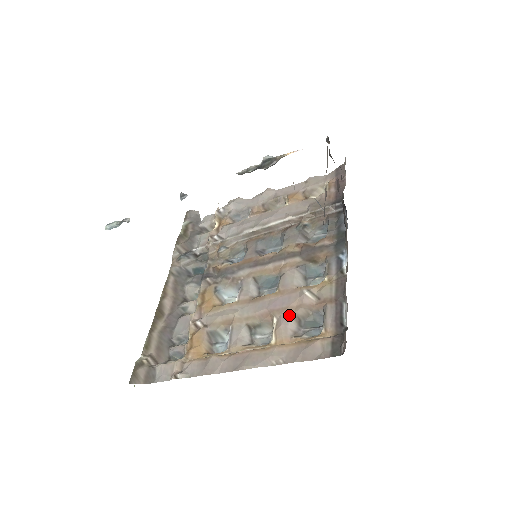
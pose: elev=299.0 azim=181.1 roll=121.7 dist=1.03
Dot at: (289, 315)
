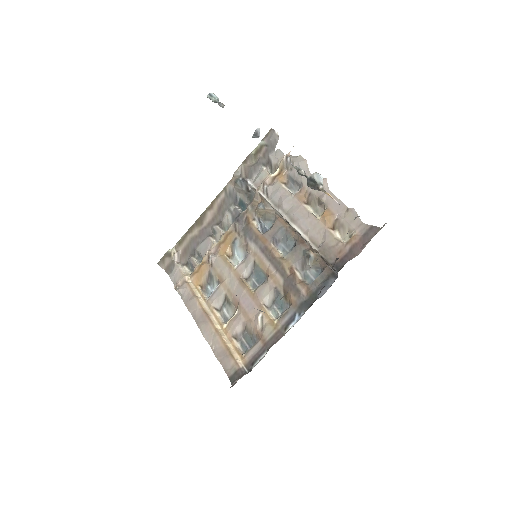
Dot at: (242, 320)
